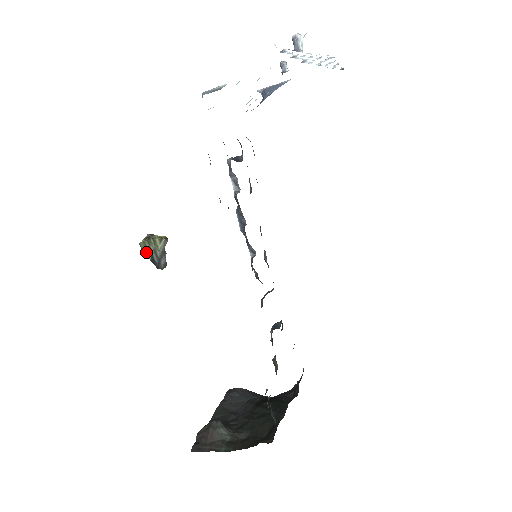
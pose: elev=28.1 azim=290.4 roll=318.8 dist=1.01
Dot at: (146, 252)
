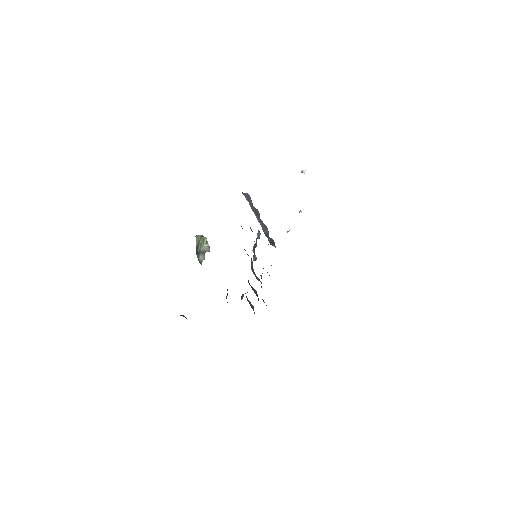
Dot at: (196, 242)
